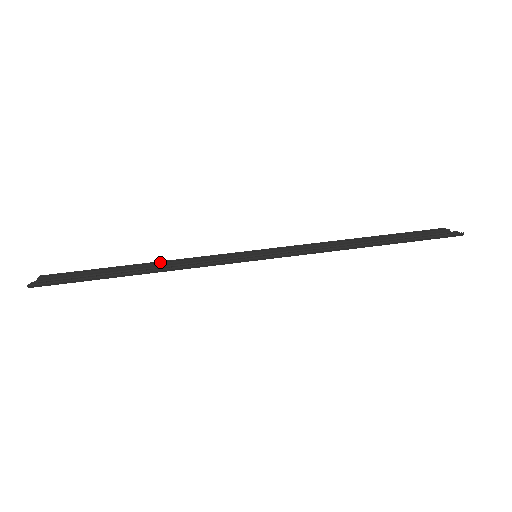
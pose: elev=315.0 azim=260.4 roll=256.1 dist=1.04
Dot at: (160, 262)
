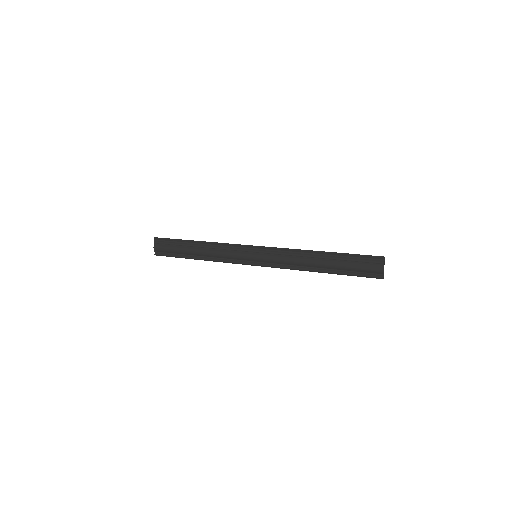
Dot at: (208, 260)
